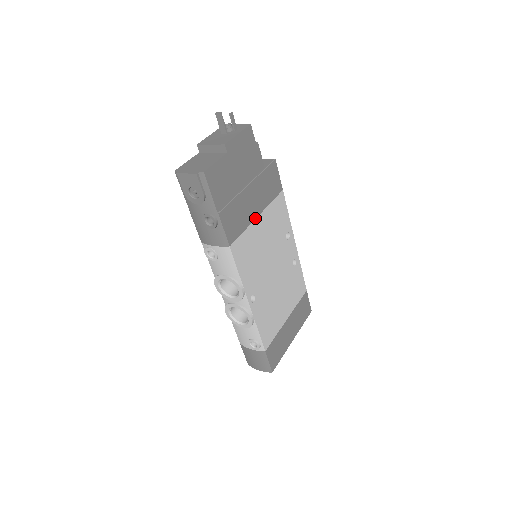
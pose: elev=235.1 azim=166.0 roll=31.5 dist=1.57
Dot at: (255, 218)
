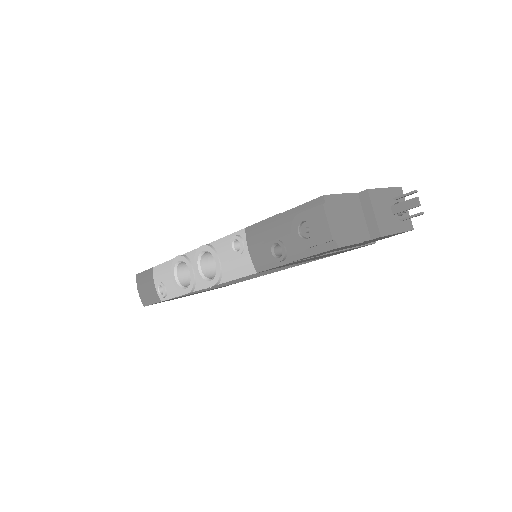
Dot at: occluded
